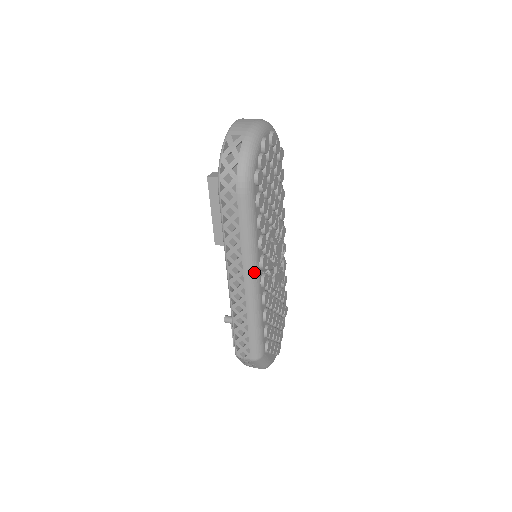
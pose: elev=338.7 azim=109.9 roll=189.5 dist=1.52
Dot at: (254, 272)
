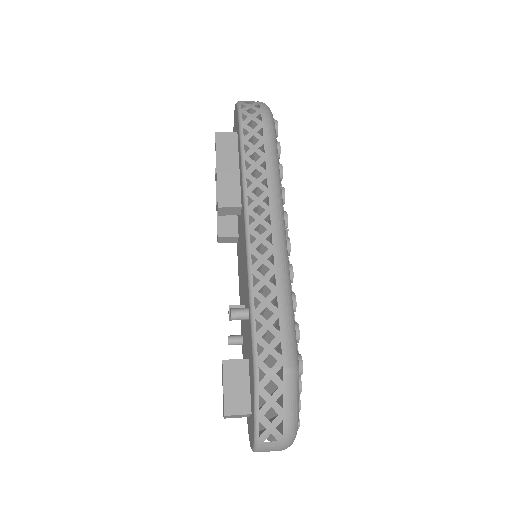
Dot at: (282, 215)
